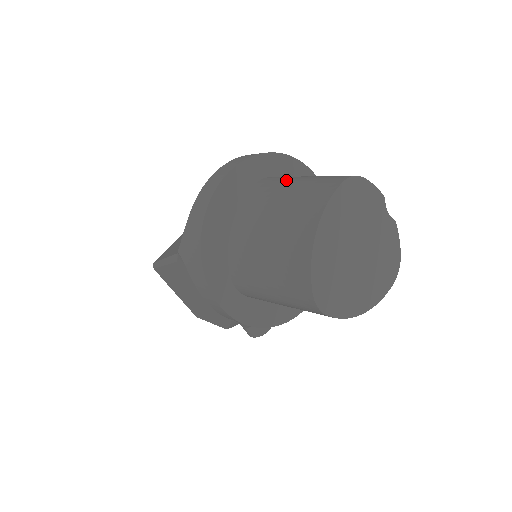
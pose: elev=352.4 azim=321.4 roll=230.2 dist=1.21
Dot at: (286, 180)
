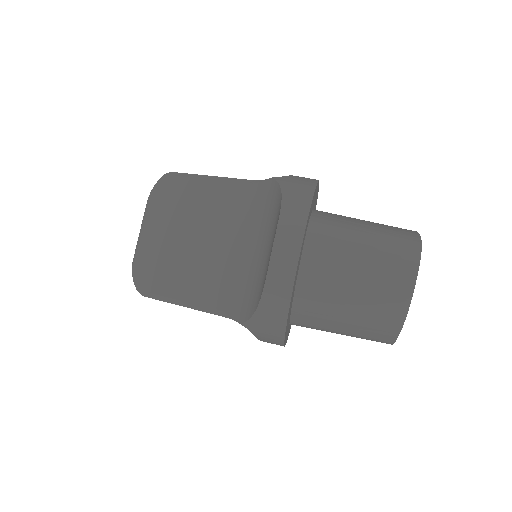
Dot at: (346, 243)
